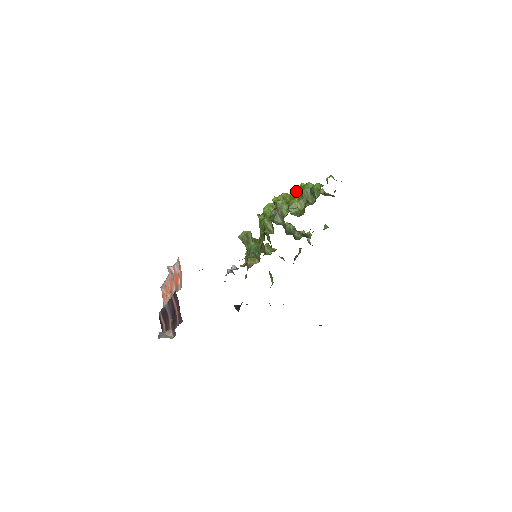
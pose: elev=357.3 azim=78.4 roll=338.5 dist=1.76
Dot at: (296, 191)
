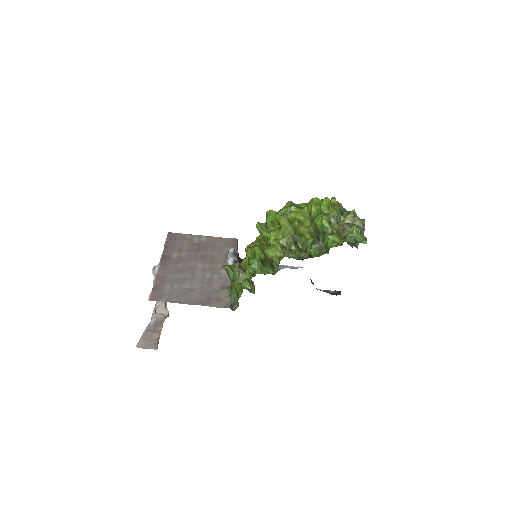
Dot at: (313, 207)
